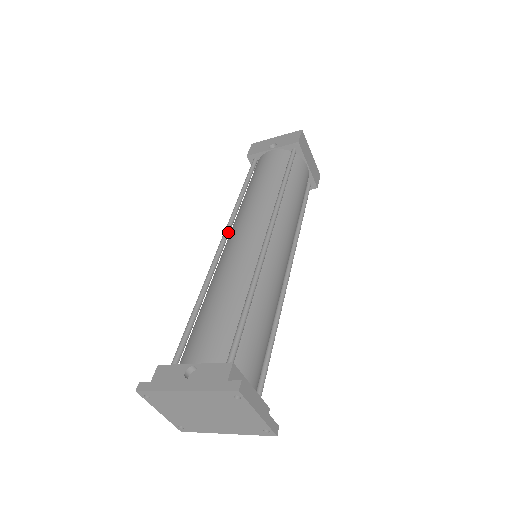
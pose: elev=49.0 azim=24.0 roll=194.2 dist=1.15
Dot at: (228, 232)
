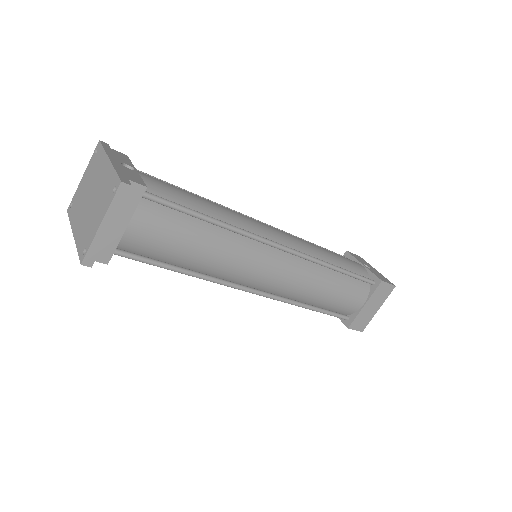
Dot at: occluded
